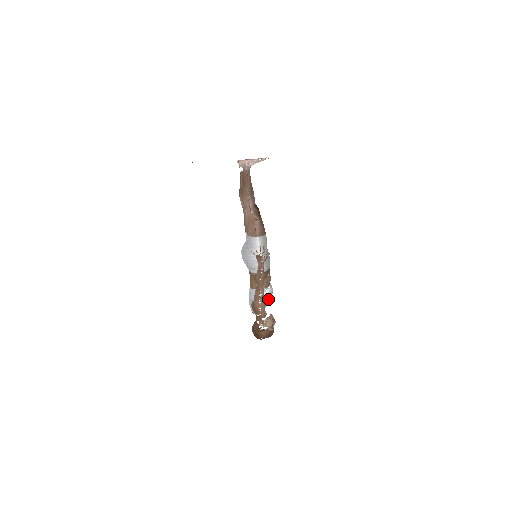
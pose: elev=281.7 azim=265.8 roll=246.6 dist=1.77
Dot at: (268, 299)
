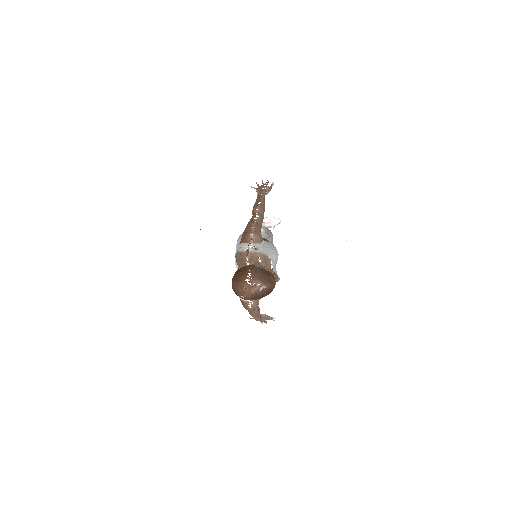
Dot at: (268, 245)
